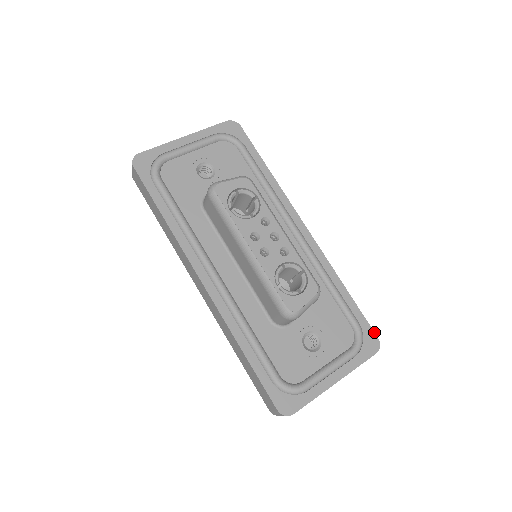
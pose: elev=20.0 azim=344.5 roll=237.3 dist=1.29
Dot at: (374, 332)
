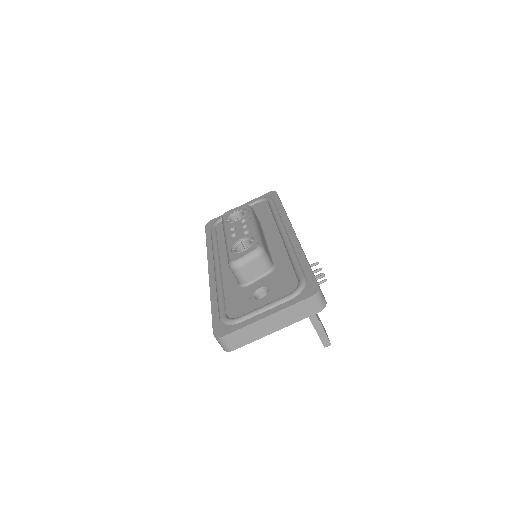
Dot at: occluded
